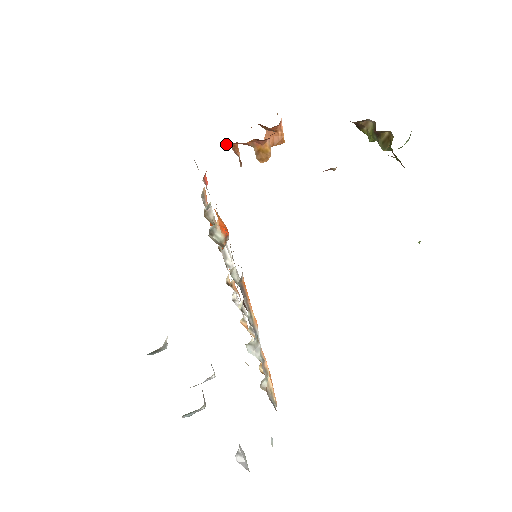
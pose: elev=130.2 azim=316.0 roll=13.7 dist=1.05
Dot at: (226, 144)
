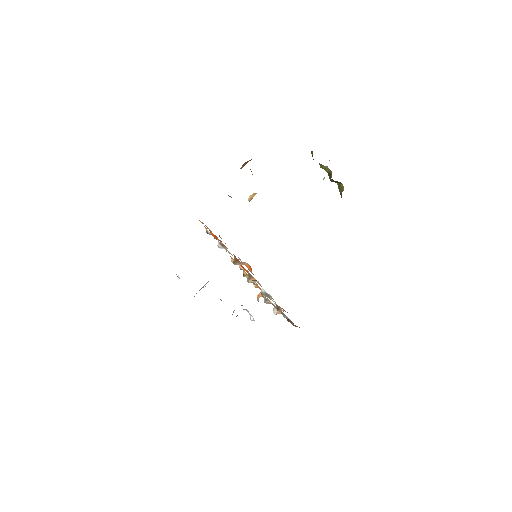
Dot at: occluded
